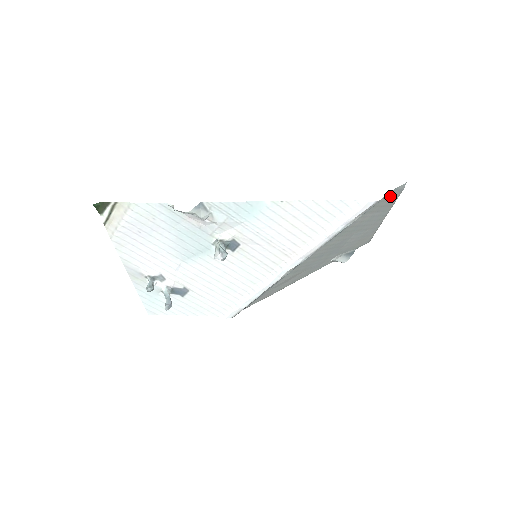
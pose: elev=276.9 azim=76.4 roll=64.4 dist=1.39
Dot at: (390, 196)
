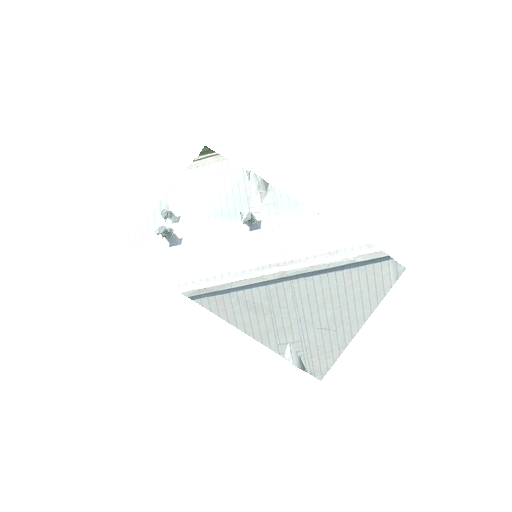
Dot at: (388, 271)
